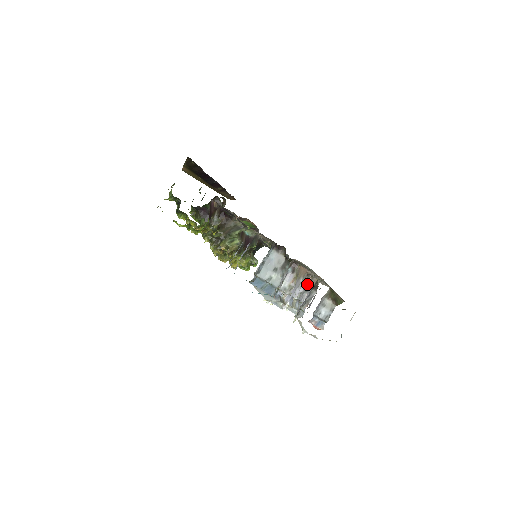
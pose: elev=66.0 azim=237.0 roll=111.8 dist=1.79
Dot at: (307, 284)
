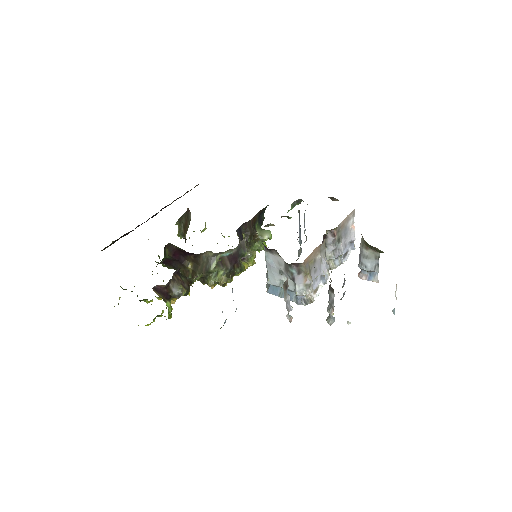
Dot at: (334, 238)
